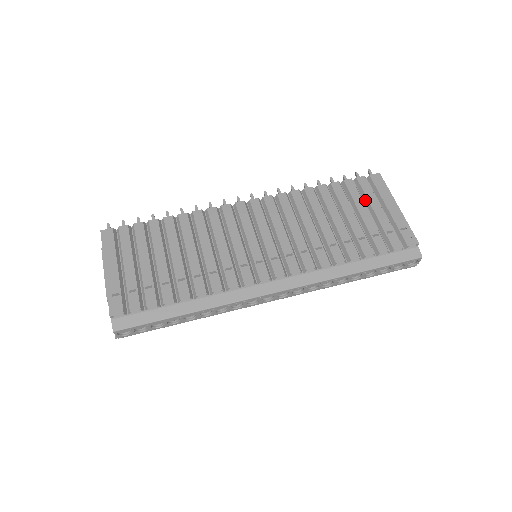
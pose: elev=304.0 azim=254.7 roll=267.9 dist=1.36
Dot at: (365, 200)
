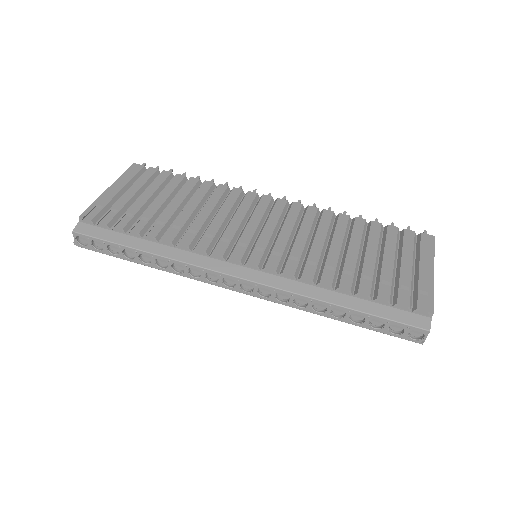
Dot at: (399, 250)
